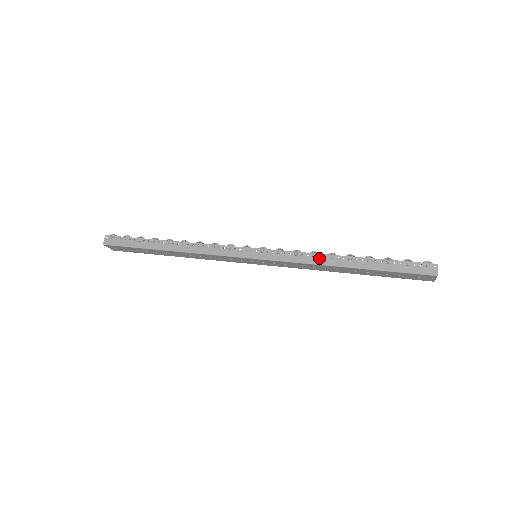
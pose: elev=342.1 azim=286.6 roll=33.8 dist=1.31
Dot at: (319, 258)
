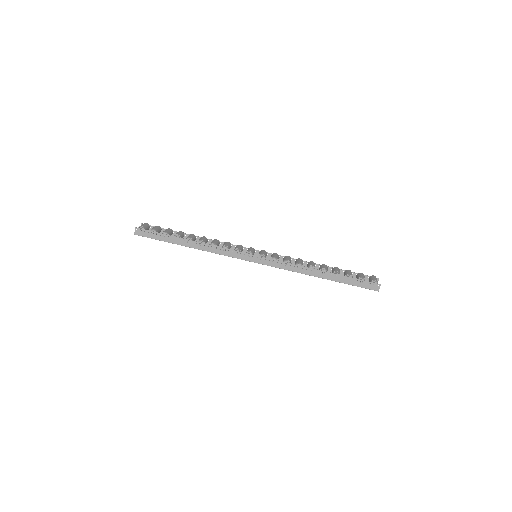
Dot at: (302, 269)
